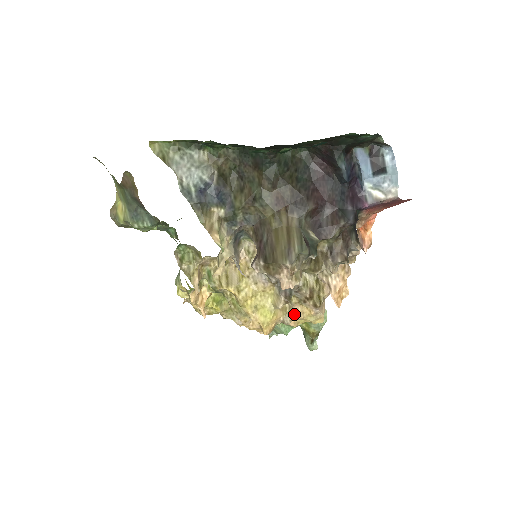
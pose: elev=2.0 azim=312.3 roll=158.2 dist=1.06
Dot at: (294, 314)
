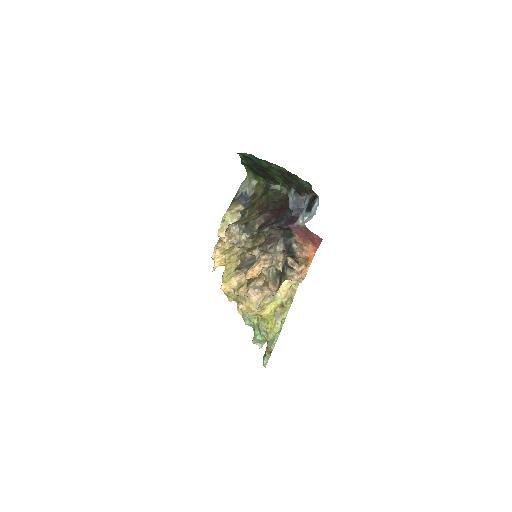
Dot at: (241, 289)
